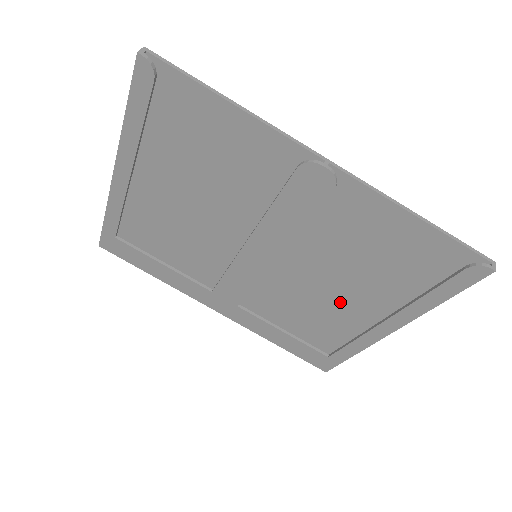
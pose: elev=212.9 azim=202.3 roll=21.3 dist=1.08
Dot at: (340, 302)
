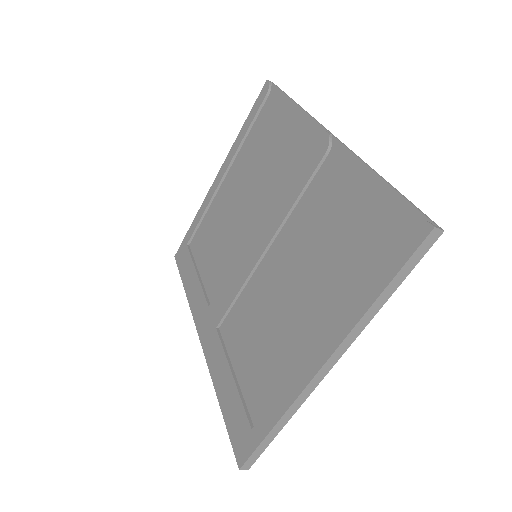
Dot at: (294, 320)
